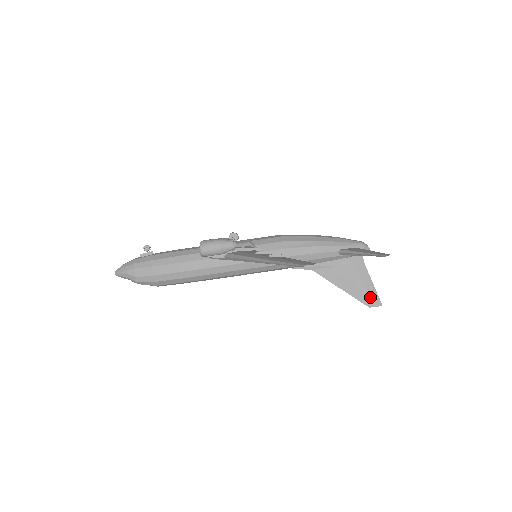
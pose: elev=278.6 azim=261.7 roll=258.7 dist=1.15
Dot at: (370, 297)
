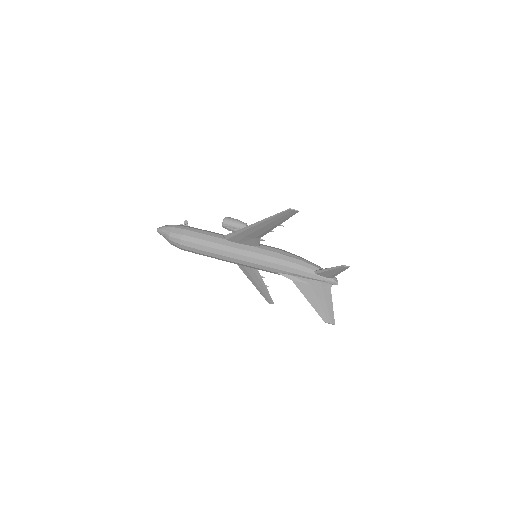
Dot at: (328, 314)
